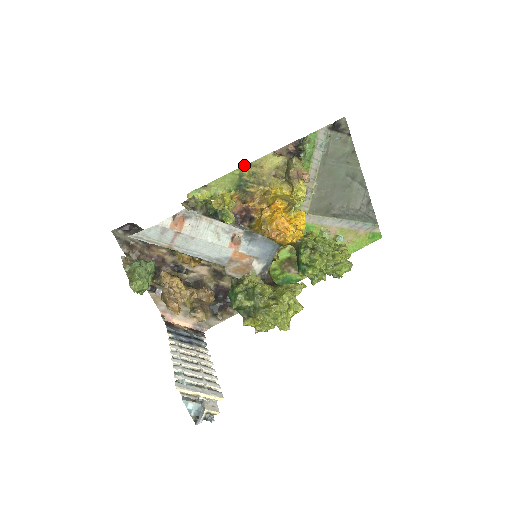
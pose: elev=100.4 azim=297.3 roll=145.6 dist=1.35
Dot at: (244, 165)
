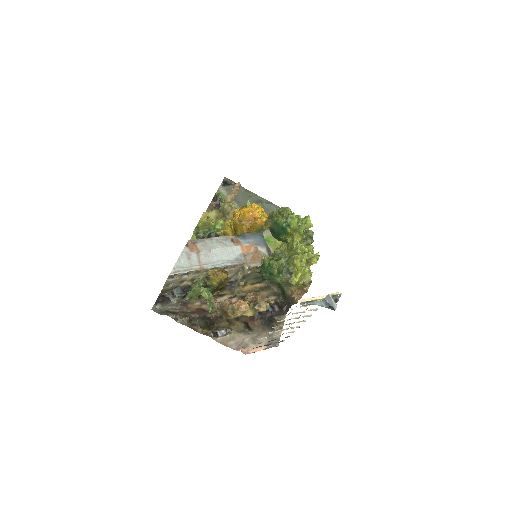
Dot at: occluded
